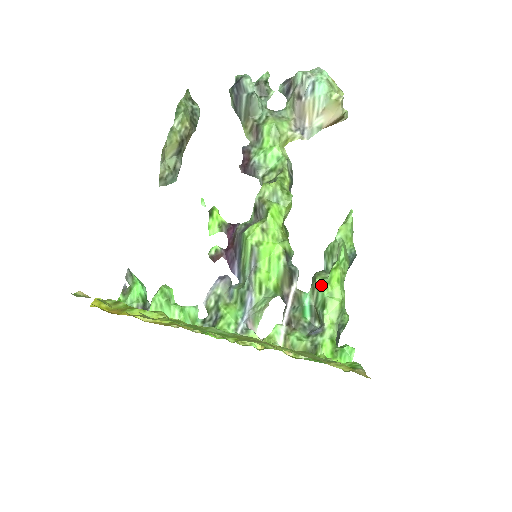
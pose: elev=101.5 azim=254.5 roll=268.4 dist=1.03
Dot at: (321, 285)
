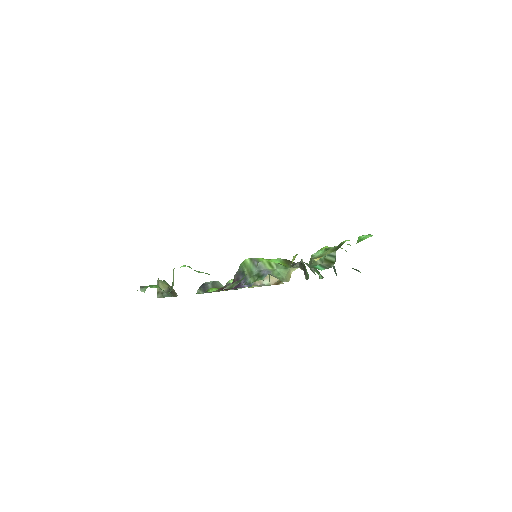
Dot at: (317, 252)
